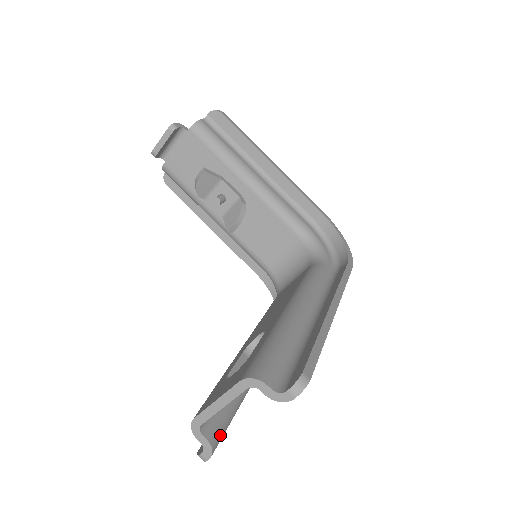
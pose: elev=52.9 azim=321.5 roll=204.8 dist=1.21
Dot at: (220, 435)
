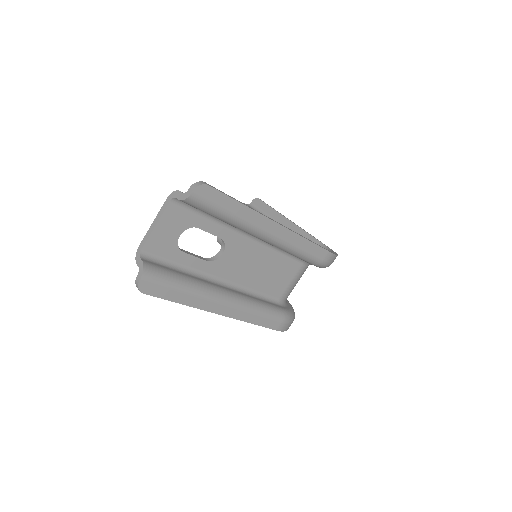
Dot at: (157, 273)
